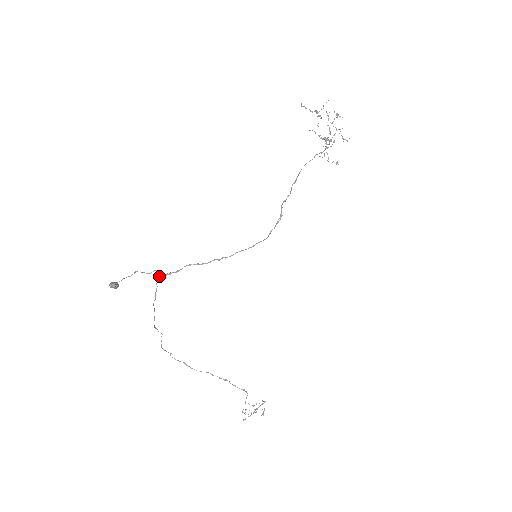
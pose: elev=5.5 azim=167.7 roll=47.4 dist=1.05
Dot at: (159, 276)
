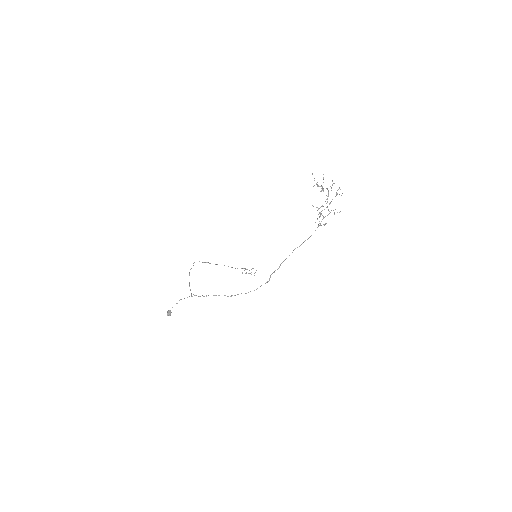
Dot at: occluded
